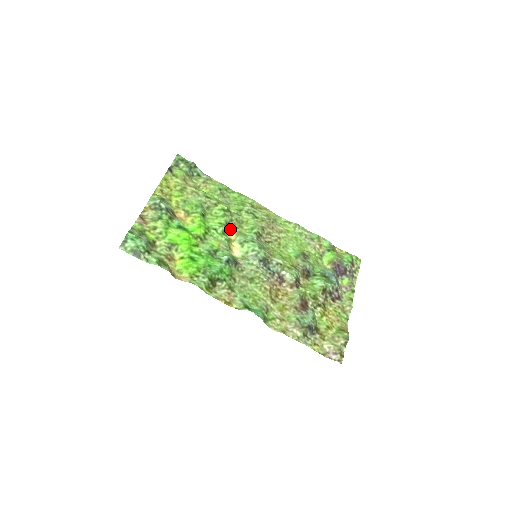
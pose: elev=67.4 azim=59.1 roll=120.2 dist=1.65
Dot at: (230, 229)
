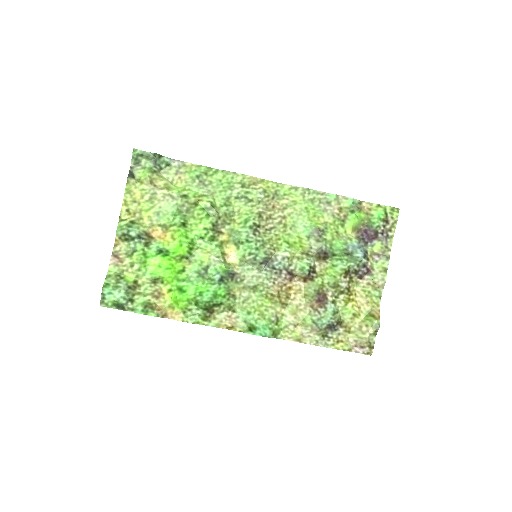
Dot at: (220, 229)
